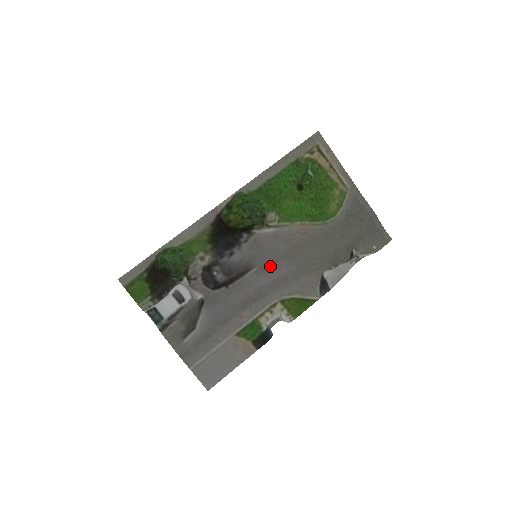
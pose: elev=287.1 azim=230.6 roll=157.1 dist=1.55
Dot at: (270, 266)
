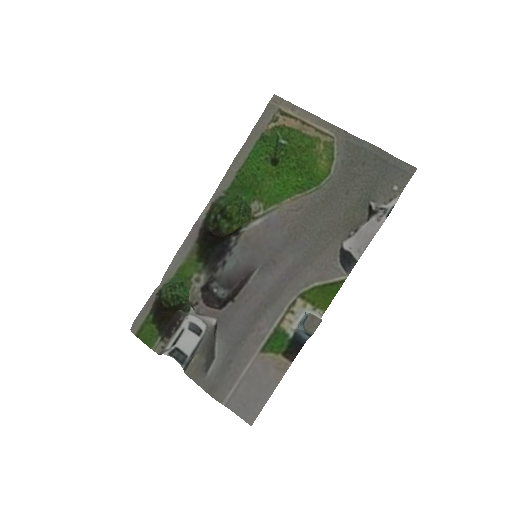
Dot at: (273, 261)
